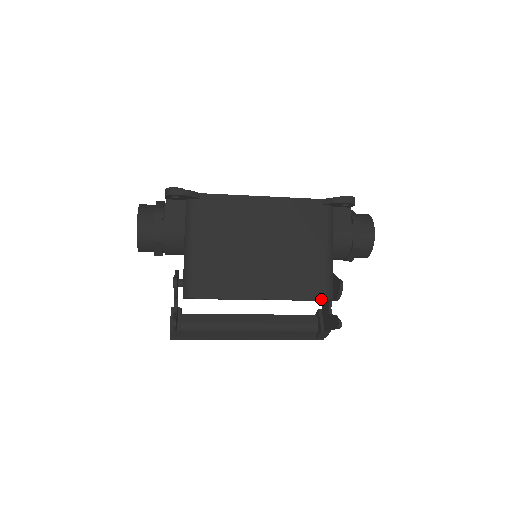
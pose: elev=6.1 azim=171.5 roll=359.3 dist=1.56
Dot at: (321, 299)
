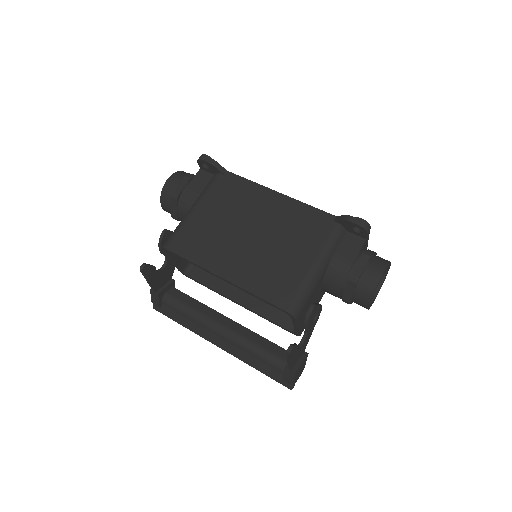
Dot at: (280, 307)
